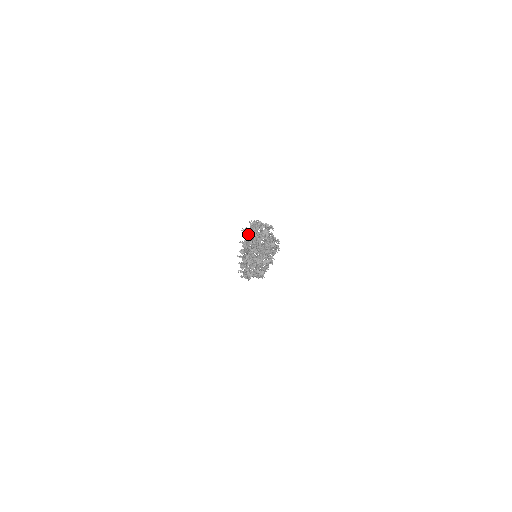
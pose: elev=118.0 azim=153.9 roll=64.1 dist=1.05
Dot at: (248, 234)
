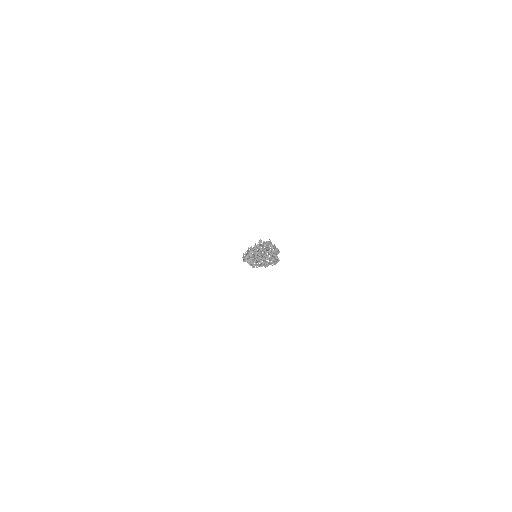
Dot at: (261, 244)
